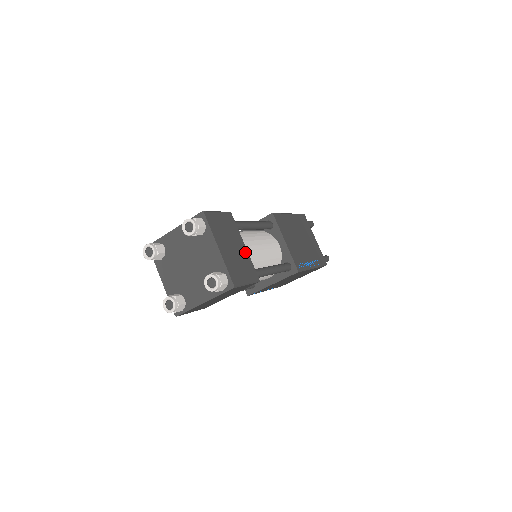
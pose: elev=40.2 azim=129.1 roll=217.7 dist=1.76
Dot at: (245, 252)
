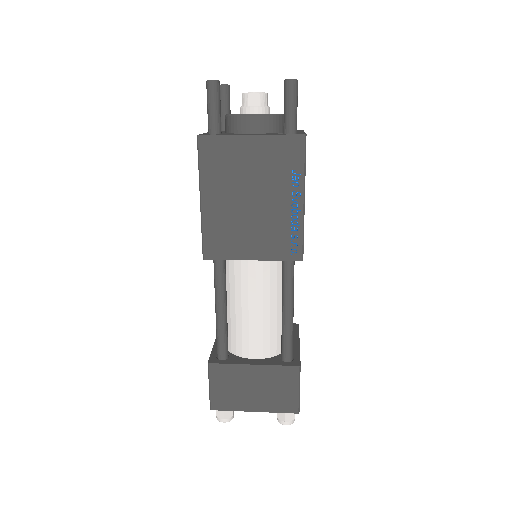
Dot at: occluded
